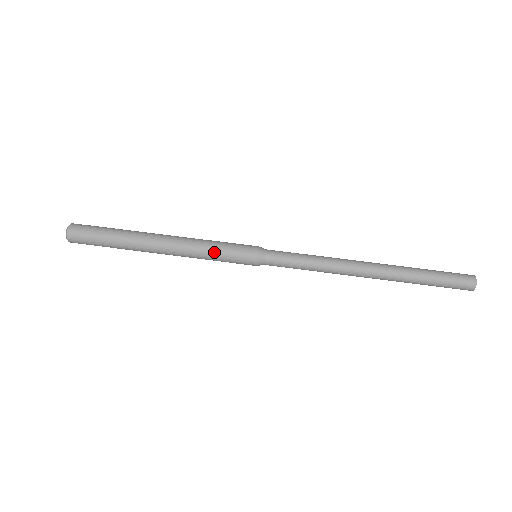
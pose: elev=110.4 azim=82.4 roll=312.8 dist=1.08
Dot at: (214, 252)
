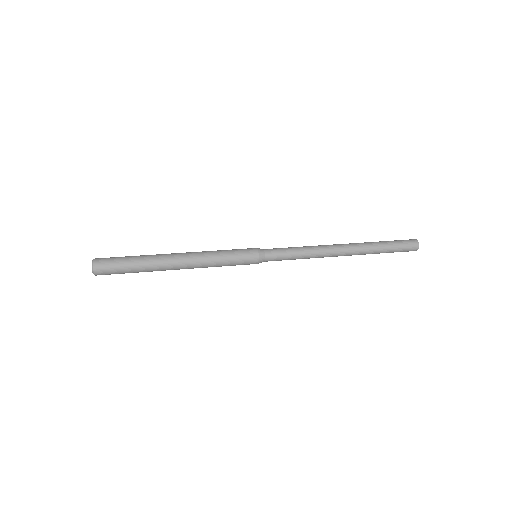
Dot at: (224, 257)
